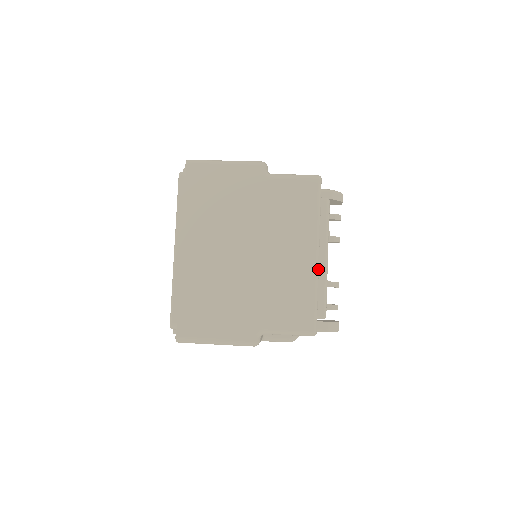
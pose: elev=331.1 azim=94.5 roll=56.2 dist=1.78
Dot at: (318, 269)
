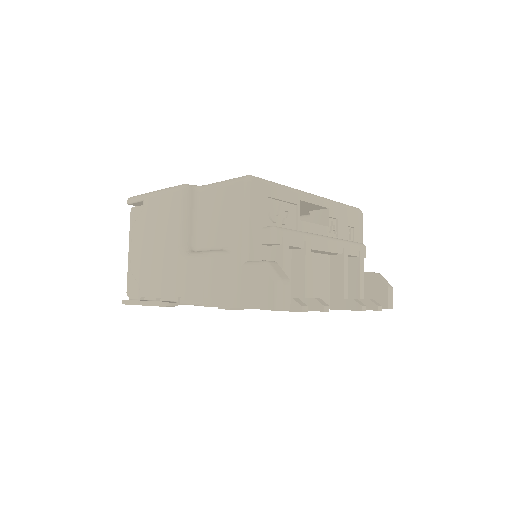
Dot at: (304, 193)
